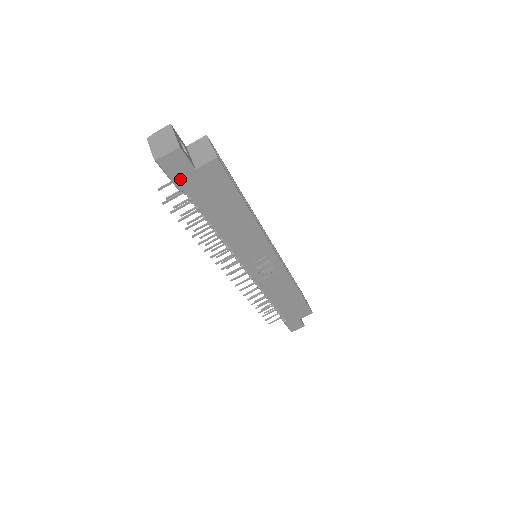
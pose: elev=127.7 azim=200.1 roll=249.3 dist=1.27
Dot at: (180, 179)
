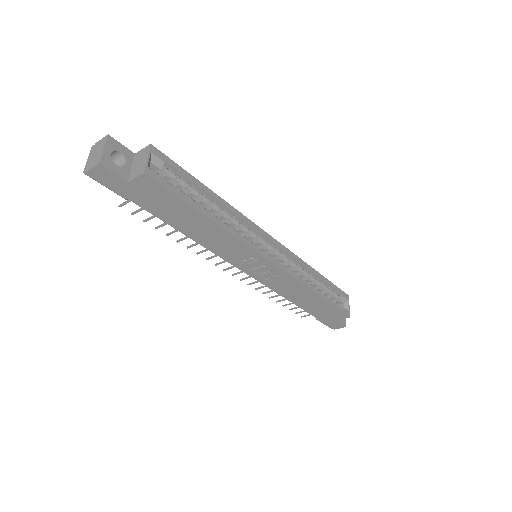
Dot at: (117, 189)
